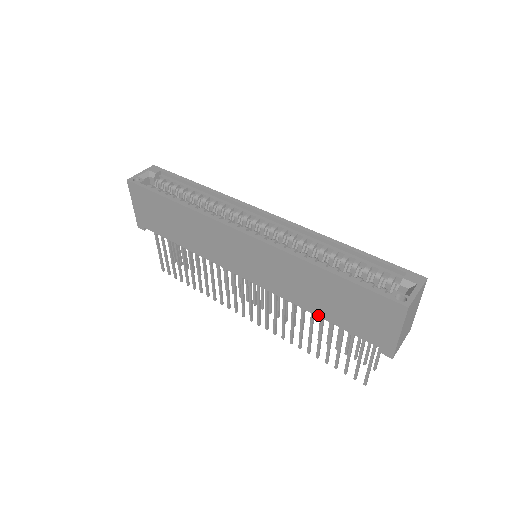
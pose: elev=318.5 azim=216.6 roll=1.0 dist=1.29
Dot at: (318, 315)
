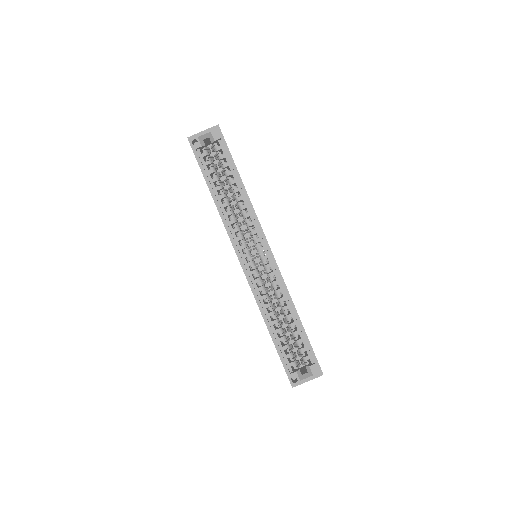
Dot at: occluded
